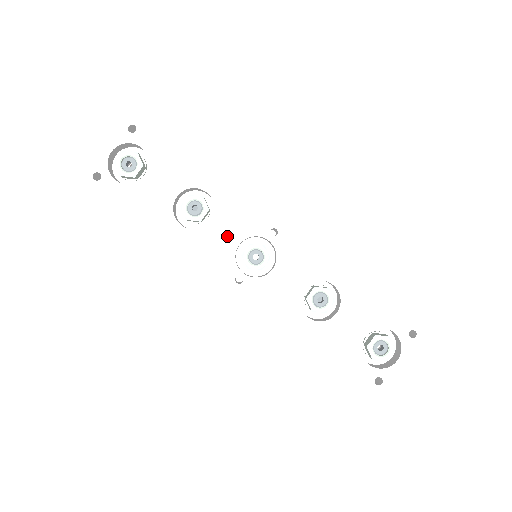
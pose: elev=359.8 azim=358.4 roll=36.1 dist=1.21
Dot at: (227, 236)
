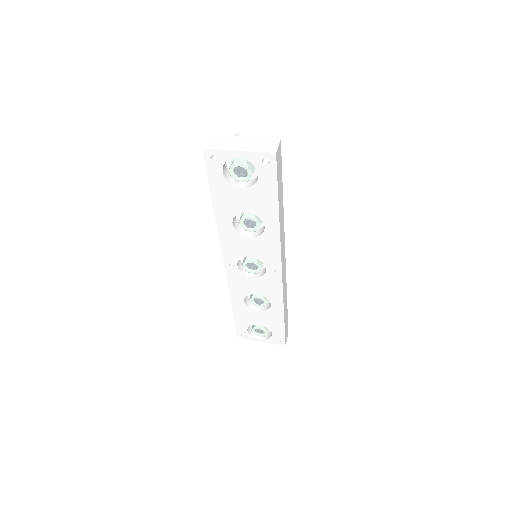
Dot at: (249, 249)
